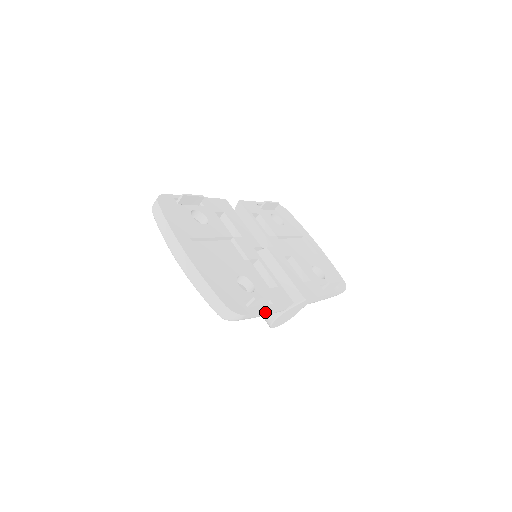
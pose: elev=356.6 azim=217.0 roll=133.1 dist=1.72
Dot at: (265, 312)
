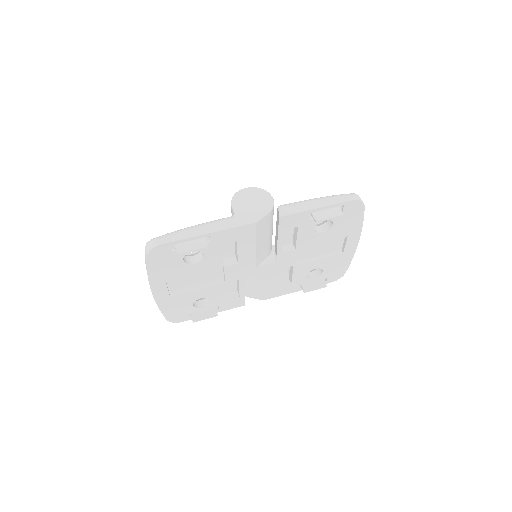
Dot at: occluded
